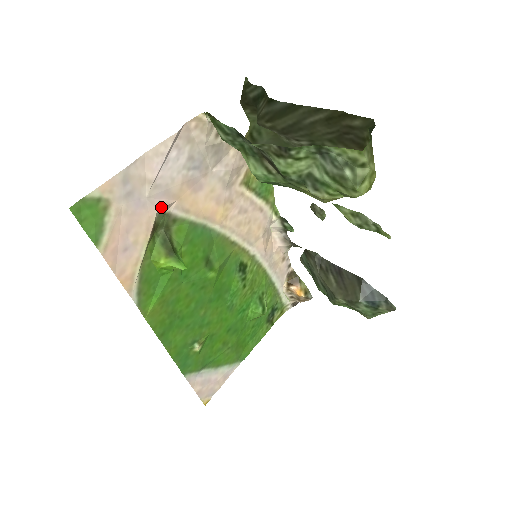
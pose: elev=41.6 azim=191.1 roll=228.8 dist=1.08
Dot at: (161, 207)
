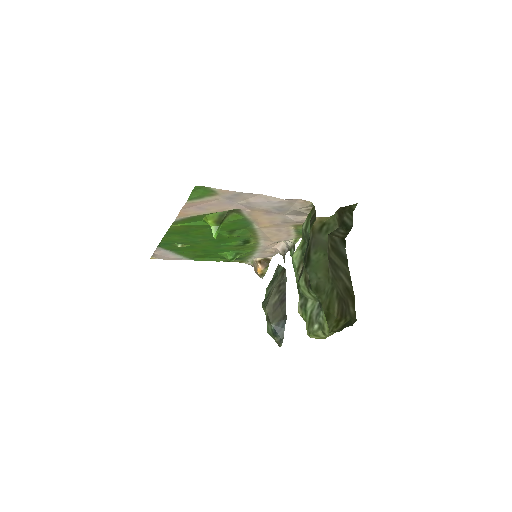
Dot at: occluded
